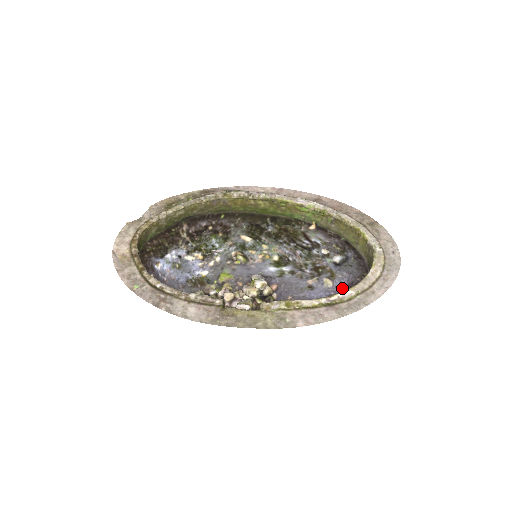
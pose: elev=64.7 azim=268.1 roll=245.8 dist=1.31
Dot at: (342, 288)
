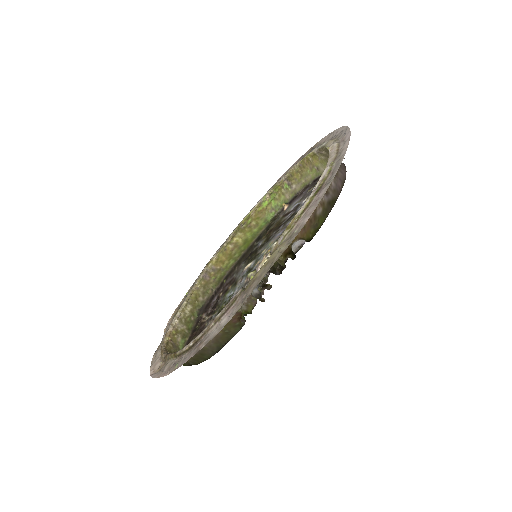
Dot at: occluded
